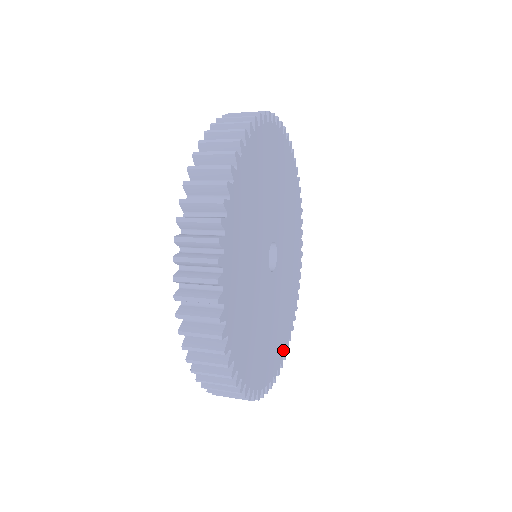
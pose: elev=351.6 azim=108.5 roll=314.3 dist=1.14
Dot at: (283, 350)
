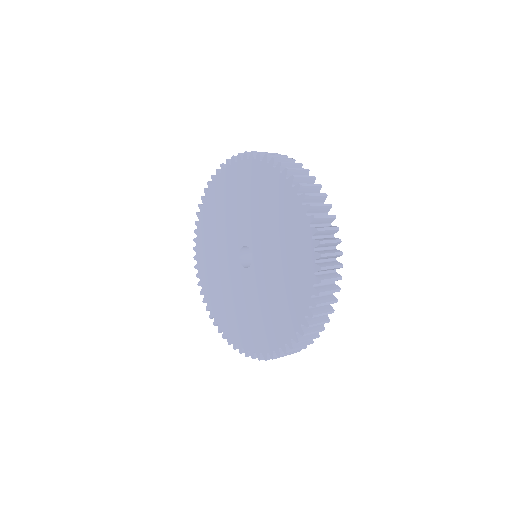
Dot at: occluded
